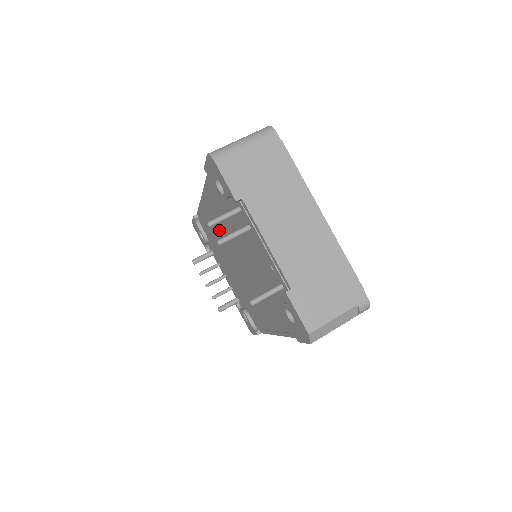
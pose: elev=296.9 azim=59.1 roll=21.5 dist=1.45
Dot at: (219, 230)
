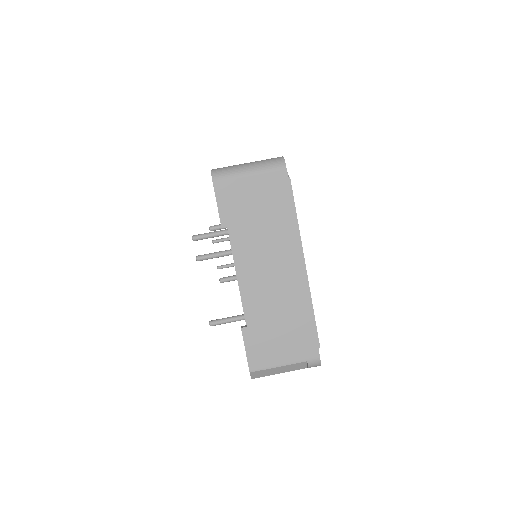
Dot at: occluded
